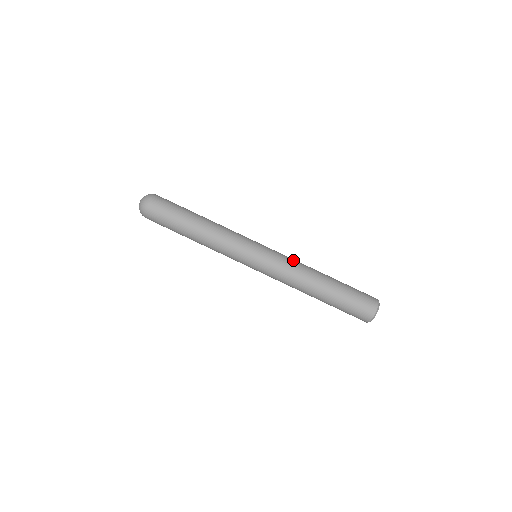
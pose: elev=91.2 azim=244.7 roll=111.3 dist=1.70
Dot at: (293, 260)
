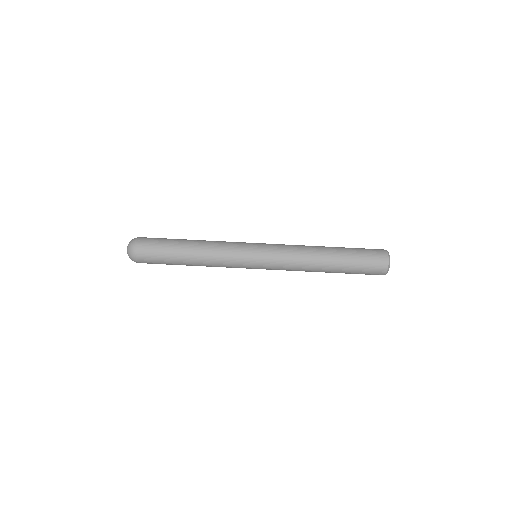
Dot at: (292, 246)
